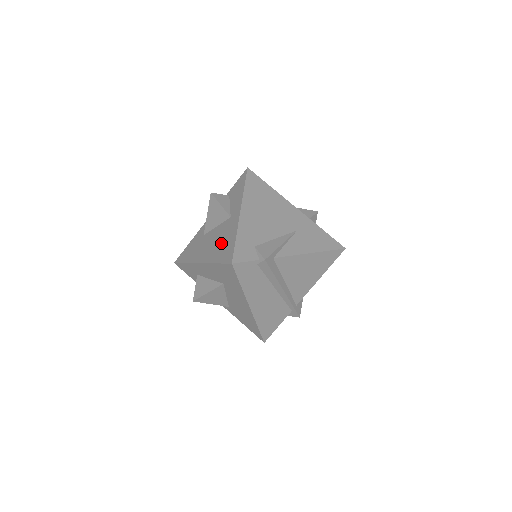
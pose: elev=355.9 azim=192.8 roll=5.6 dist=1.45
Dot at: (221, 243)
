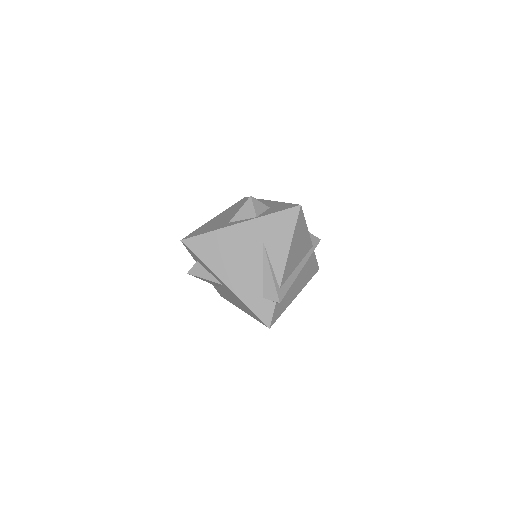
Dot at: (241, 305)
